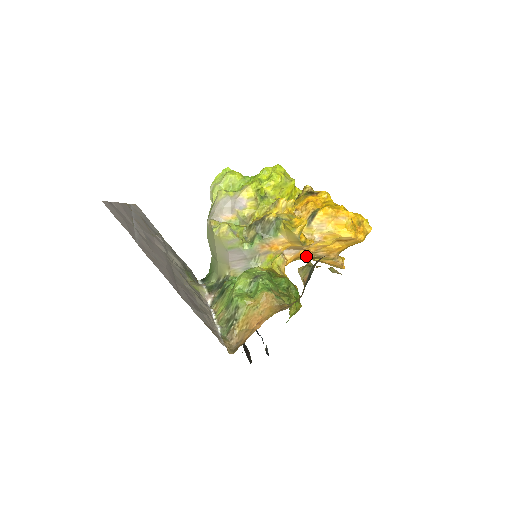
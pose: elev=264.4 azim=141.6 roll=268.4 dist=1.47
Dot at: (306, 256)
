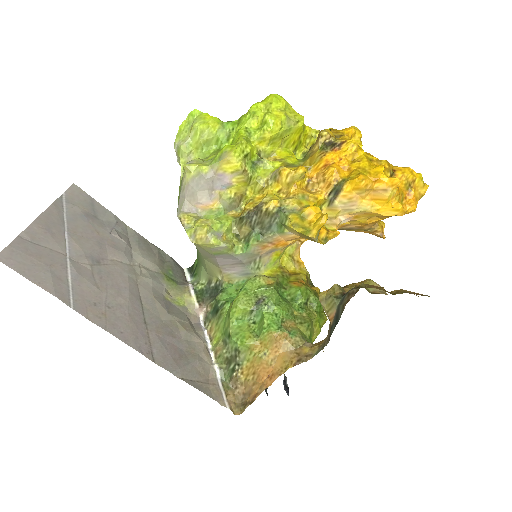
Dot at: occluded
